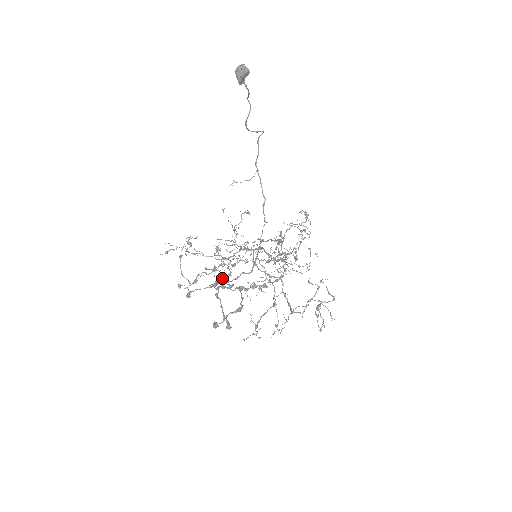
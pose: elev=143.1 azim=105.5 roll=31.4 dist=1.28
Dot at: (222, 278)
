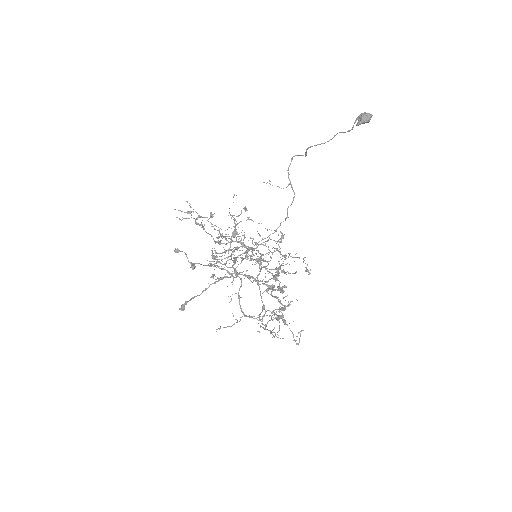
Dot at: (278, 274)
